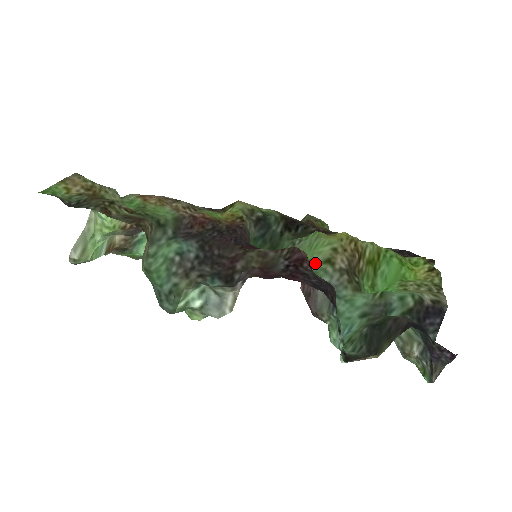
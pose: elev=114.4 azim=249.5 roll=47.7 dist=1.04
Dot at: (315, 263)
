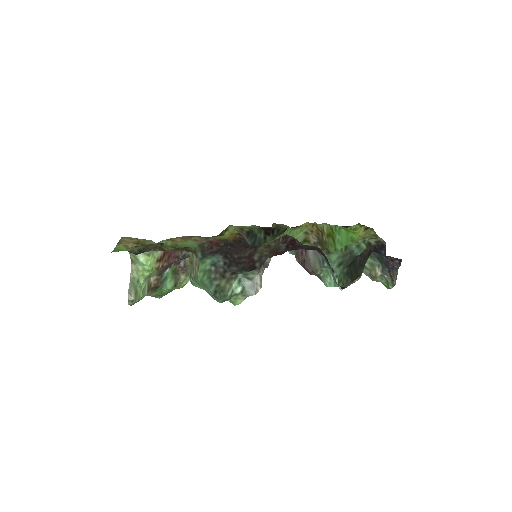
Dot at: occluded
